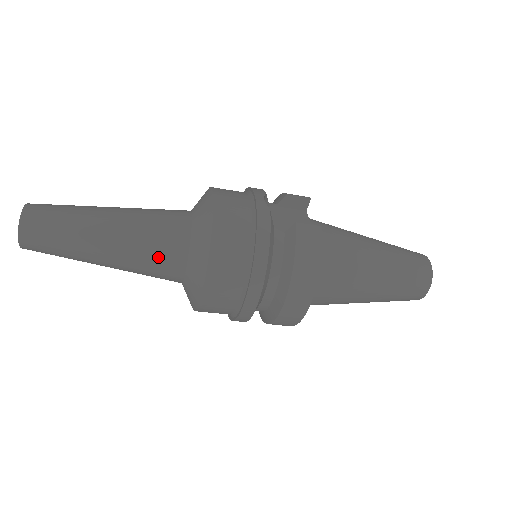
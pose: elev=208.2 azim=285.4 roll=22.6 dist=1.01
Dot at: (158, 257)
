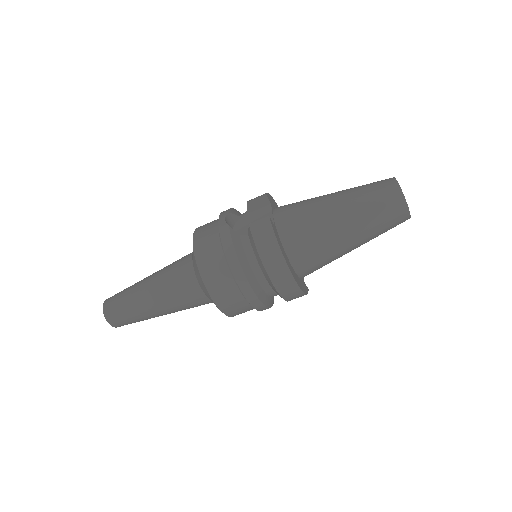
Dot at: (183, 295)
